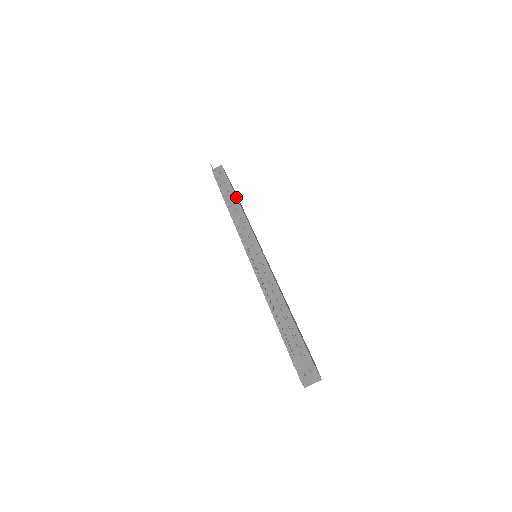
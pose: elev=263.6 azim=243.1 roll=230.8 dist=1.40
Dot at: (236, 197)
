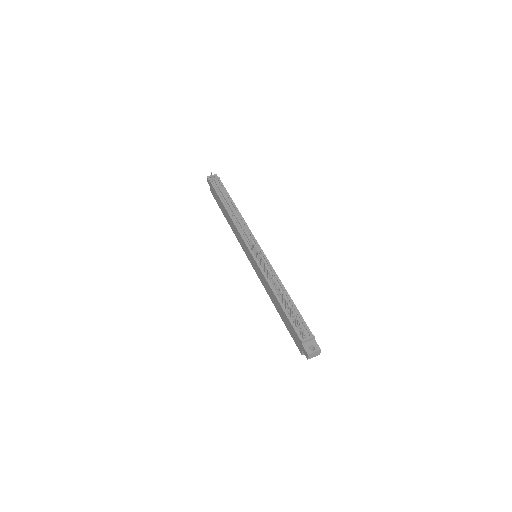
Dot at: (235, 205)
